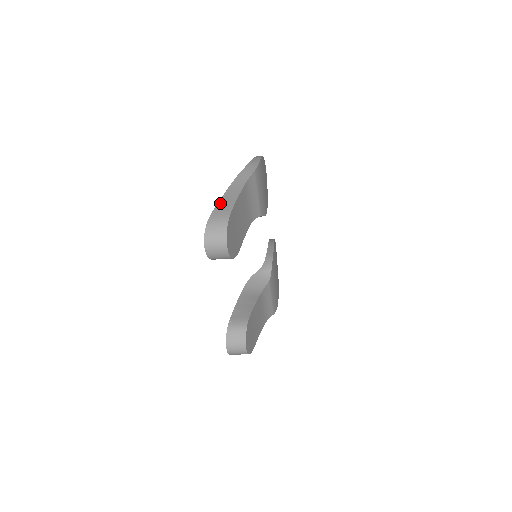
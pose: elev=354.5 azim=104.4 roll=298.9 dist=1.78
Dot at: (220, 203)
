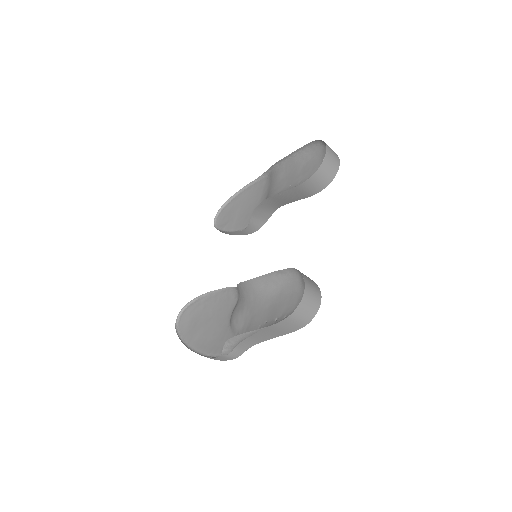
Dot at: (300, 150)
